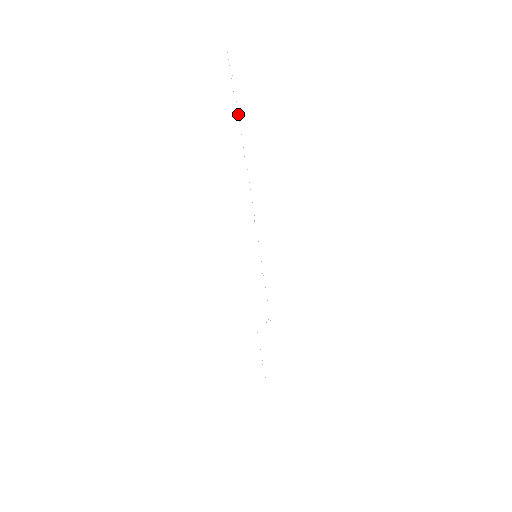
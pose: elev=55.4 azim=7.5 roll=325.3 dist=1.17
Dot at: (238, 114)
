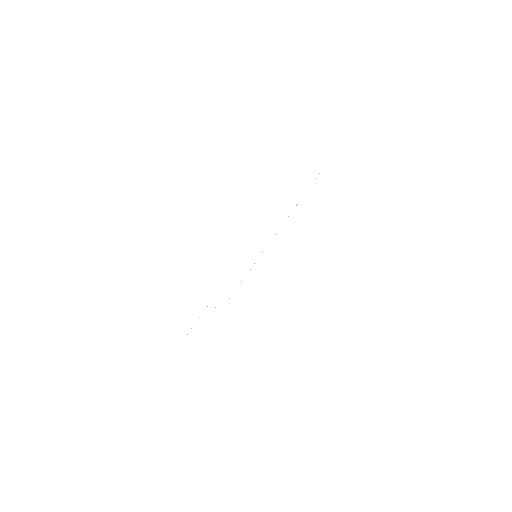
Dot at: occluded
